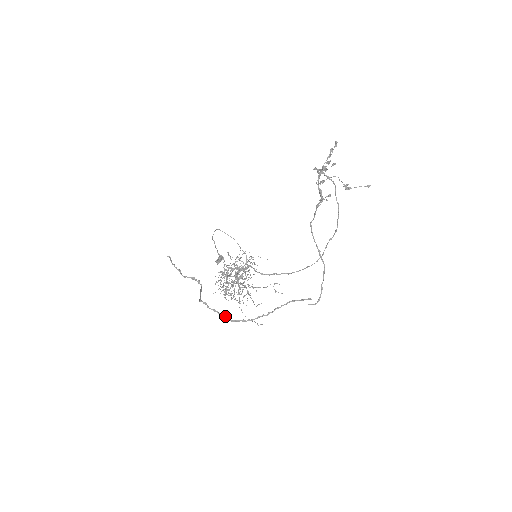
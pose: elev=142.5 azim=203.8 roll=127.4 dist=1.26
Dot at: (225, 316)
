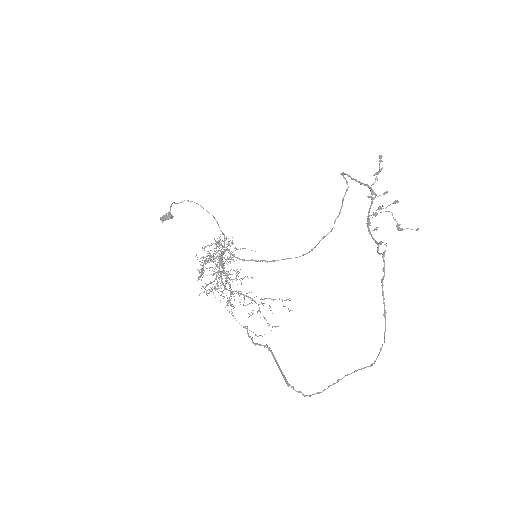
Dot at: (307, 395)
